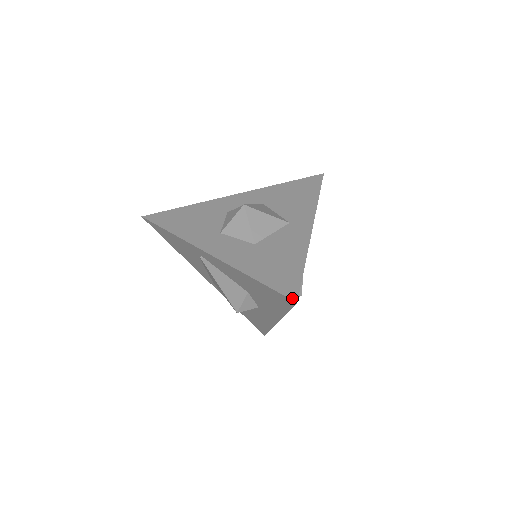
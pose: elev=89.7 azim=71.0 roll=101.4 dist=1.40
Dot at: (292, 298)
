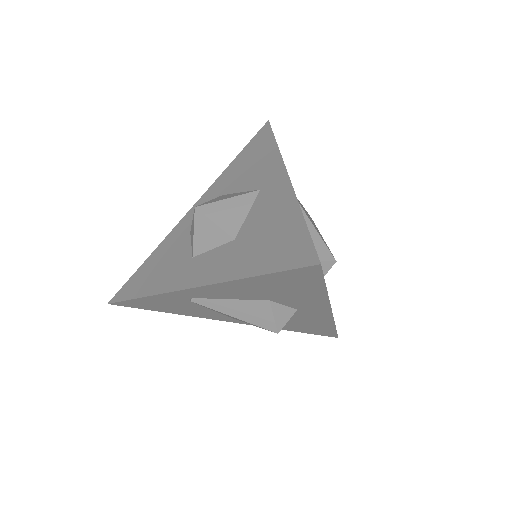
Dot at: (311, 263)
